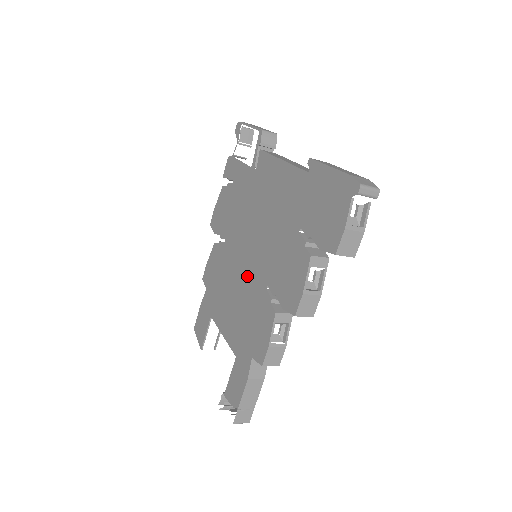
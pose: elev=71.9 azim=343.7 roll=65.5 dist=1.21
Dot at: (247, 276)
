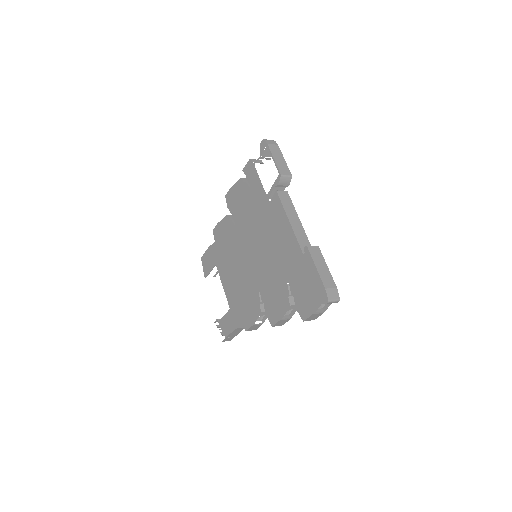
Dot at: (247, 269)
